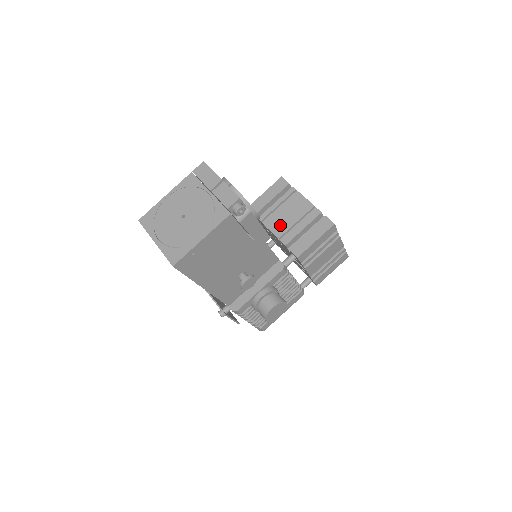
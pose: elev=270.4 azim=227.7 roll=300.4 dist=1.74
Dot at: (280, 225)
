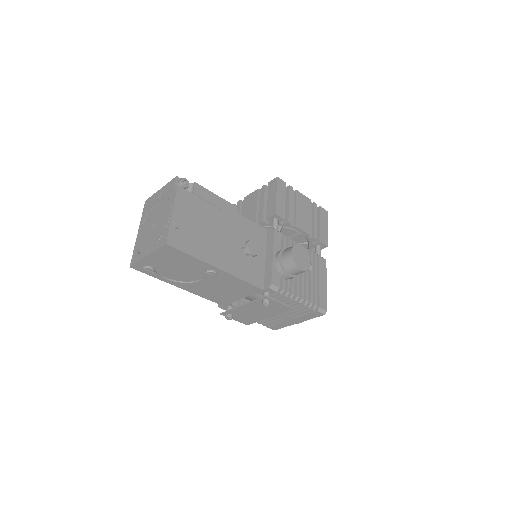
Dot at: occluded
